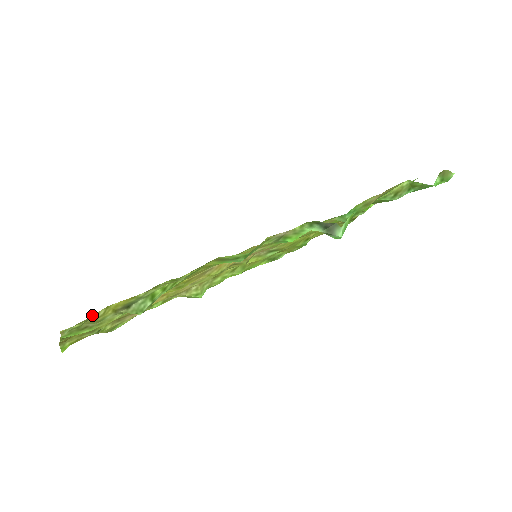
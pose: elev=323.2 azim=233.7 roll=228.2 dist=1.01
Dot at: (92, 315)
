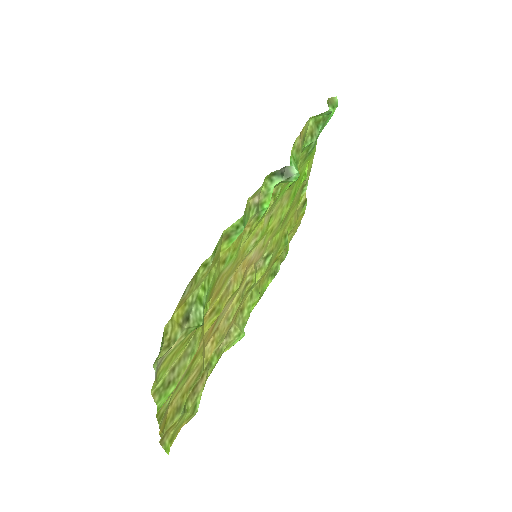
Dot at: (164, 328)
